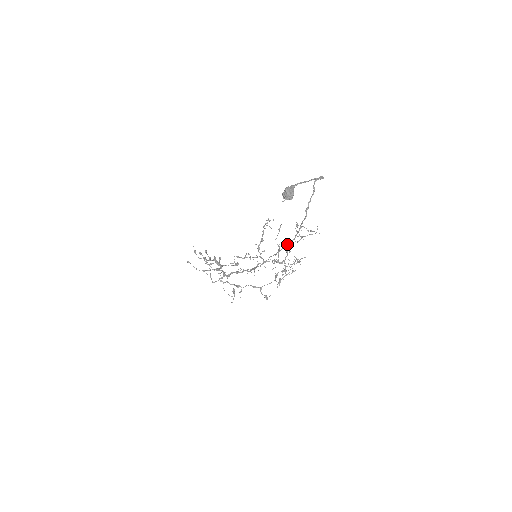
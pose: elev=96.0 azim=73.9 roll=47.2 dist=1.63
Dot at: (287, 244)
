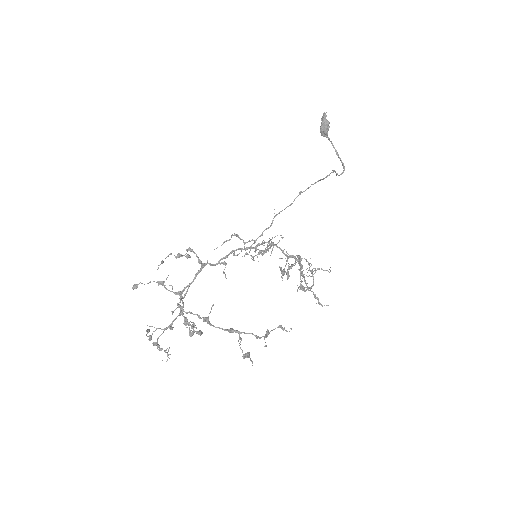
Dot at: (315, 182)
